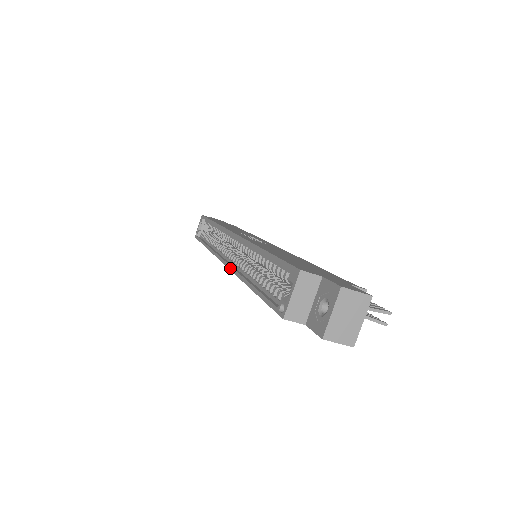
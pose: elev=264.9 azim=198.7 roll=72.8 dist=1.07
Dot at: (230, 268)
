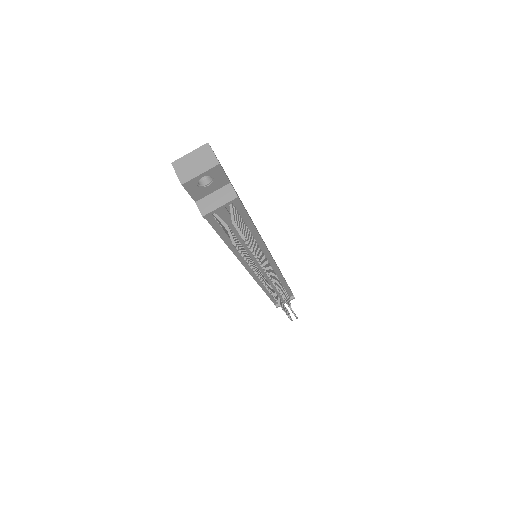
Dot at: occluded
